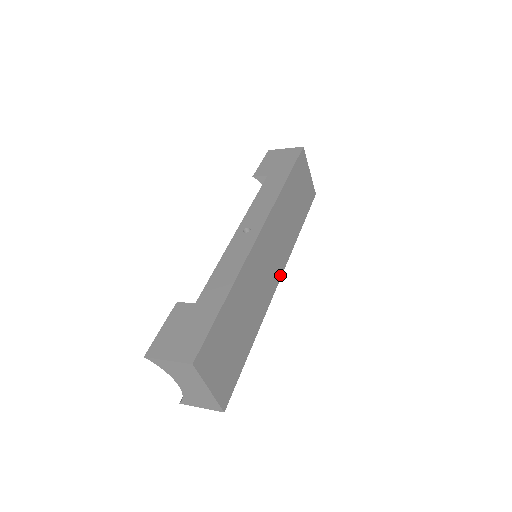
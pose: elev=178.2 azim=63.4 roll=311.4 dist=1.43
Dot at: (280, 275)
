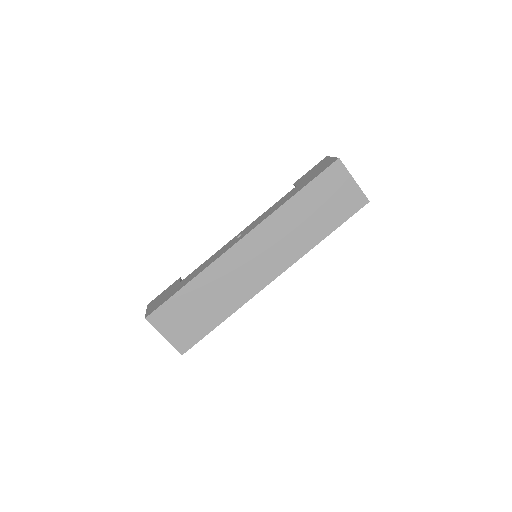
Dot at: (276, 275)
